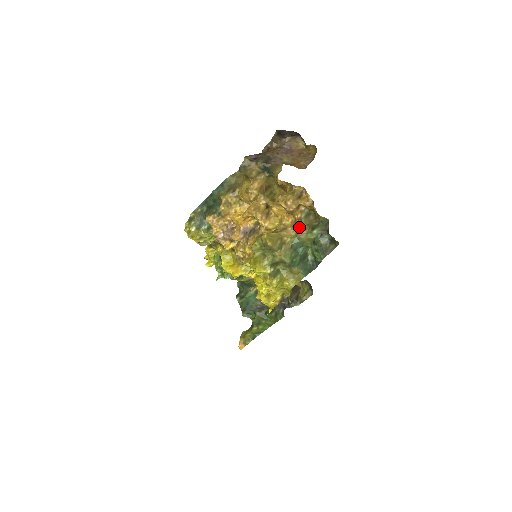
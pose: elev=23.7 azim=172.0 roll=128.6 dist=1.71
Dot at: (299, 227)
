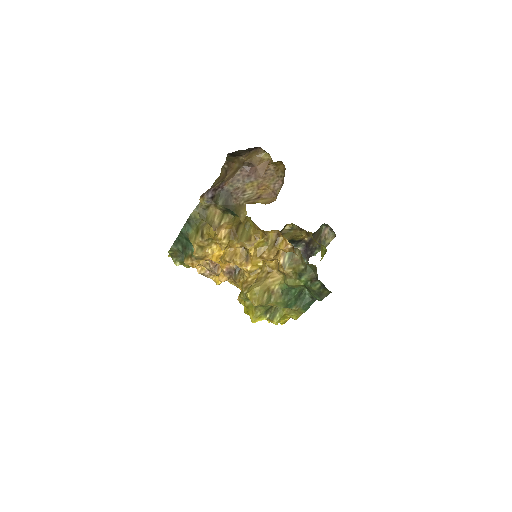
Dot at: (284, 274)
